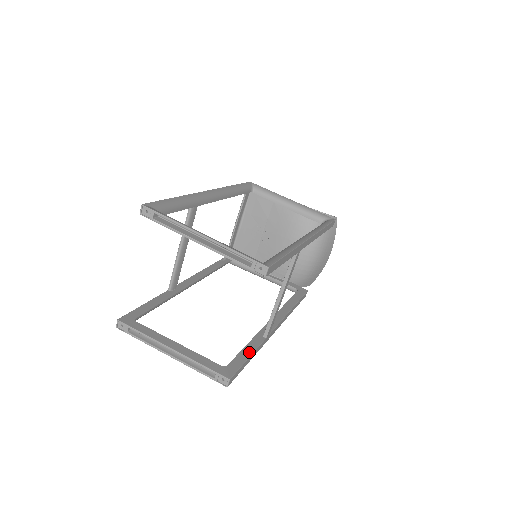
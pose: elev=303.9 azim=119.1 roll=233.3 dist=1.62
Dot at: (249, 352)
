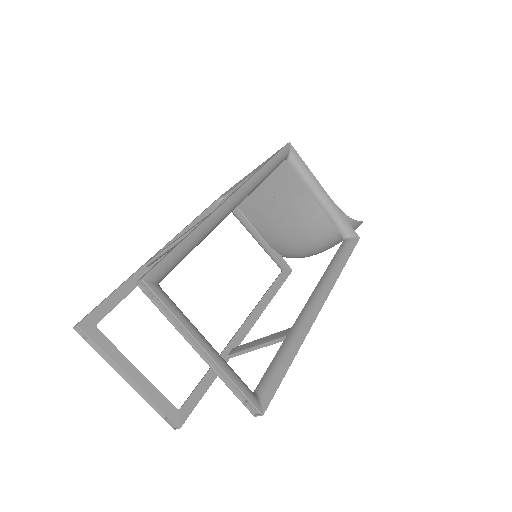
Dot at: (208, 383)
